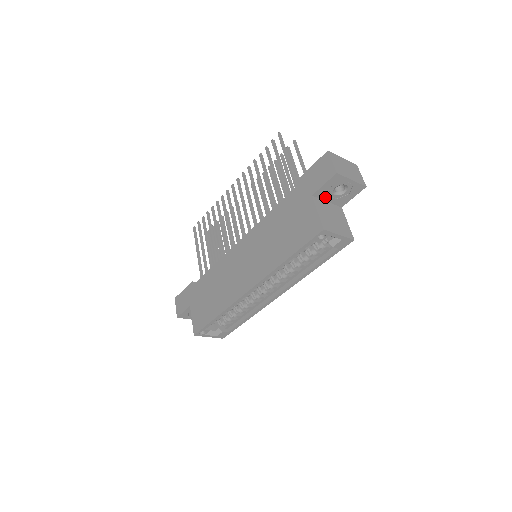
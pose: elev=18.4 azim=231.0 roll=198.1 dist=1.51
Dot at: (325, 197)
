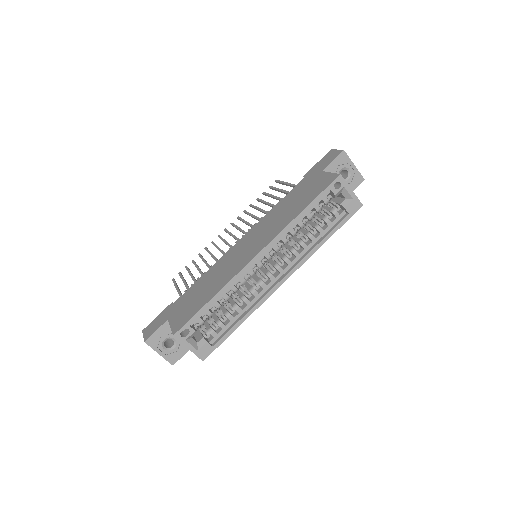
Dot at: occluded
